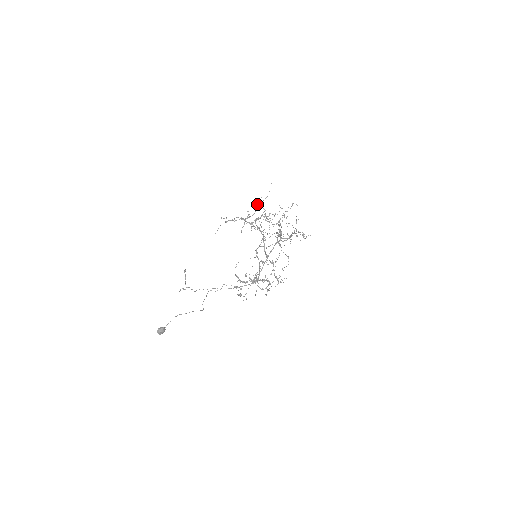
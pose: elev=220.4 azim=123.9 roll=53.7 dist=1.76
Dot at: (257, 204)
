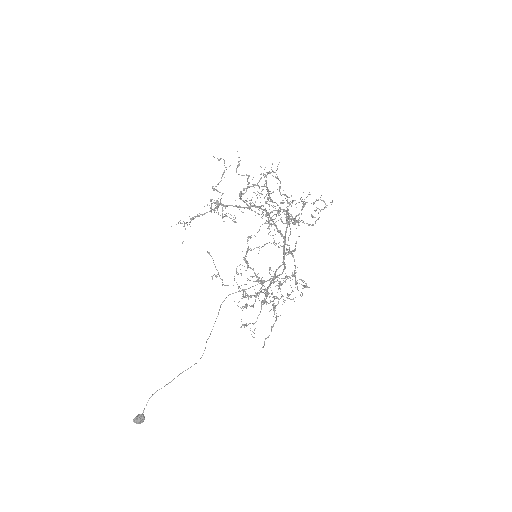
Dot at: (213, 190)
